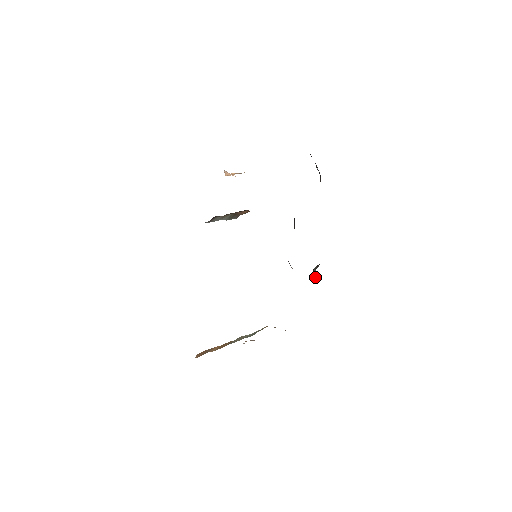
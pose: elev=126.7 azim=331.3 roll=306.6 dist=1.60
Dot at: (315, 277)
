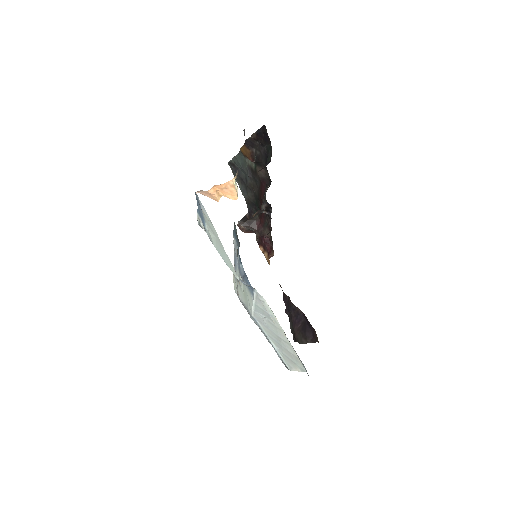
Dot at: (248, 232)
